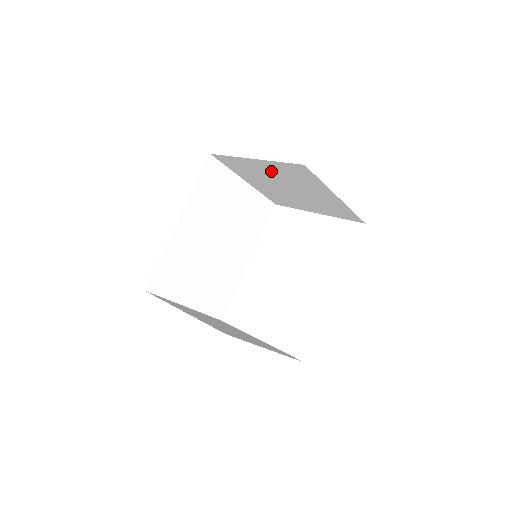
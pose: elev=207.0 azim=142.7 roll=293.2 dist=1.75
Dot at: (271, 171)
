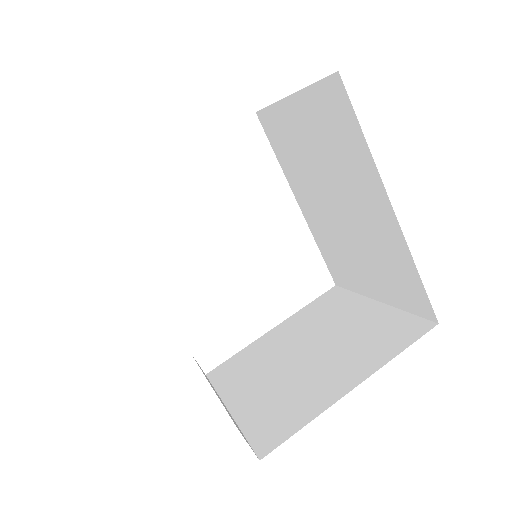
Dot at: occluded
